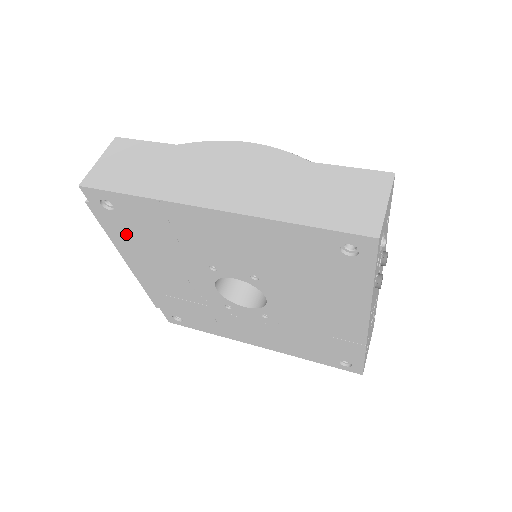
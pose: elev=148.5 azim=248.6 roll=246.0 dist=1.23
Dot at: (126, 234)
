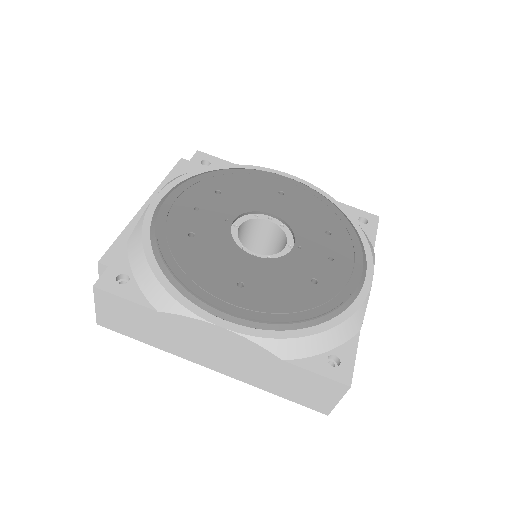
Dot at: occluded
